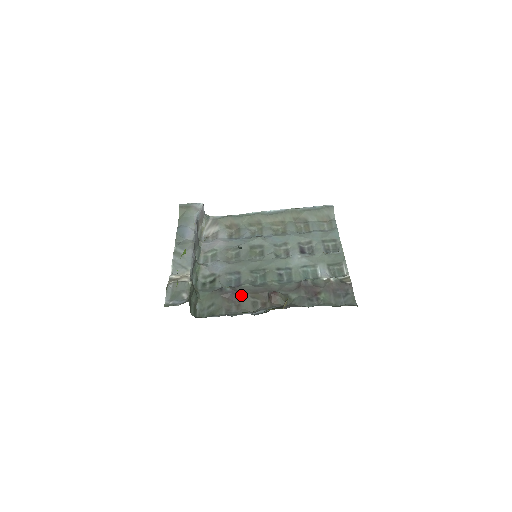
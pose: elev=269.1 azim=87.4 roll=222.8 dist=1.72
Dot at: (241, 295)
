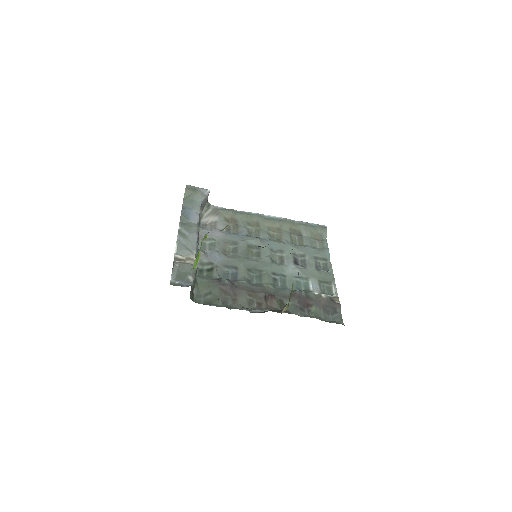
Dot at: (238, 290)
